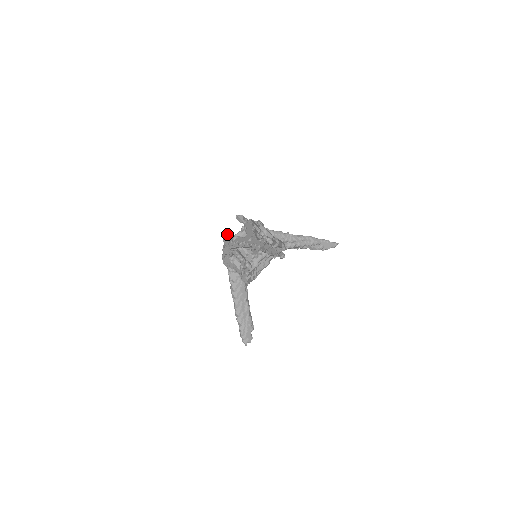
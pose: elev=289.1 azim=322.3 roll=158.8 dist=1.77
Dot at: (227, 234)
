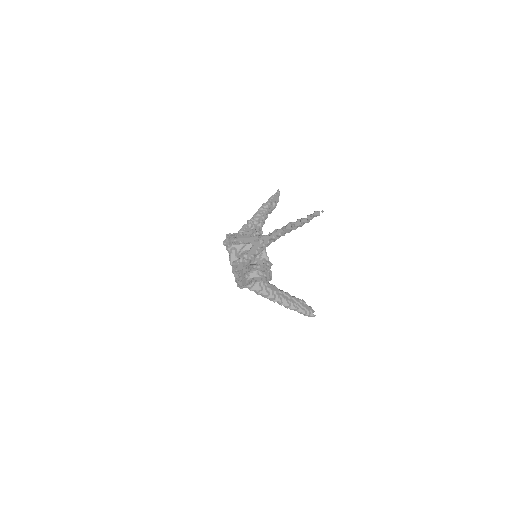
Dot at: (235, 261)
